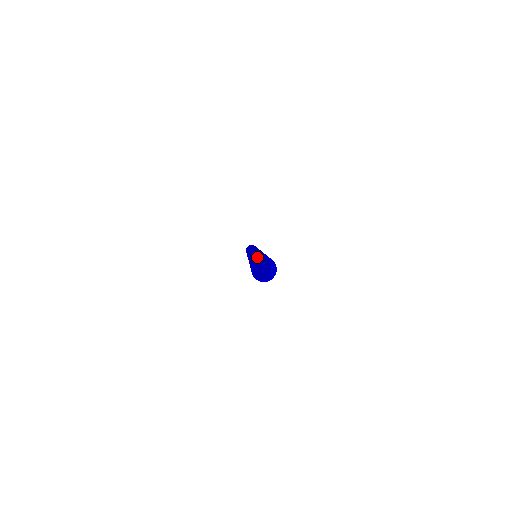
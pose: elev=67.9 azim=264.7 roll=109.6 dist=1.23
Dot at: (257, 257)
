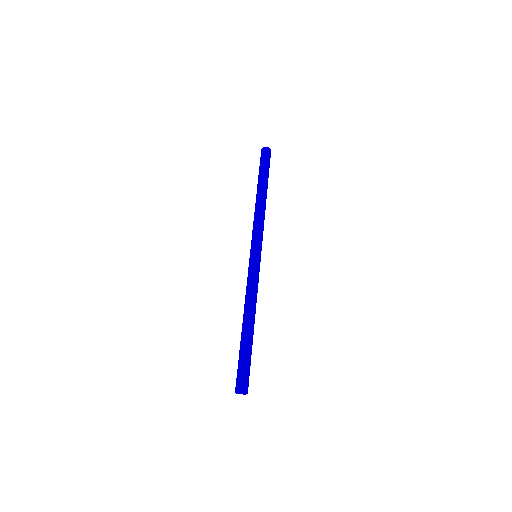
Dot at: (239, 384)
